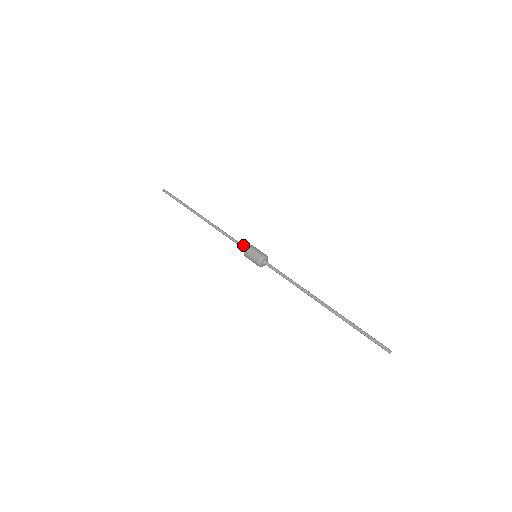
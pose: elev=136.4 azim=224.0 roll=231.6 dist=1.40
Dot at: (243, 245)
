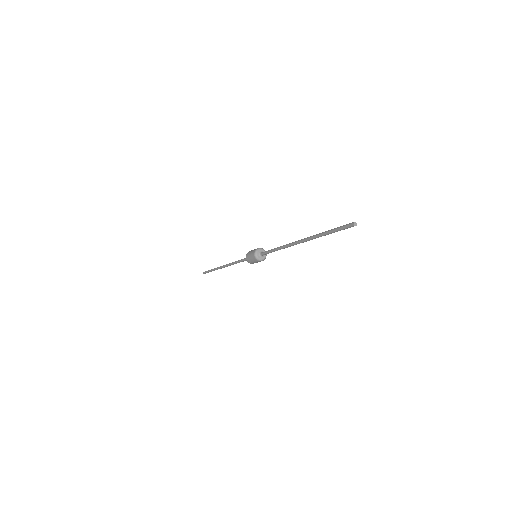
Dot at: occluded
